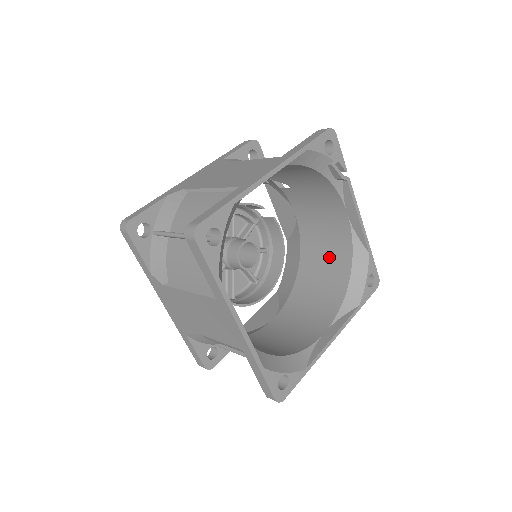
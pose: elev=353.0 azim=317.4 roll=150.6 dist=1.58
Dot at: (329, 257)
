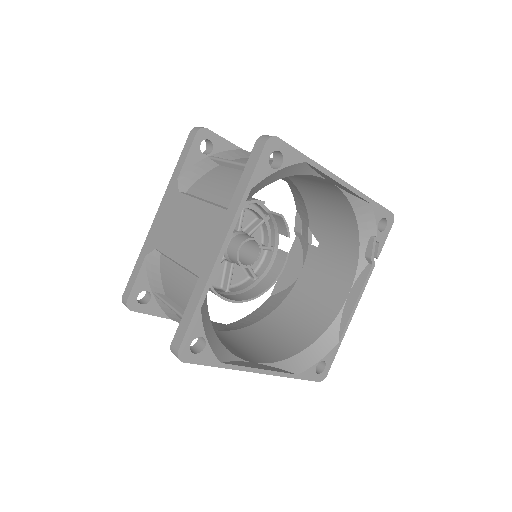
Dot at: (301, 323)
